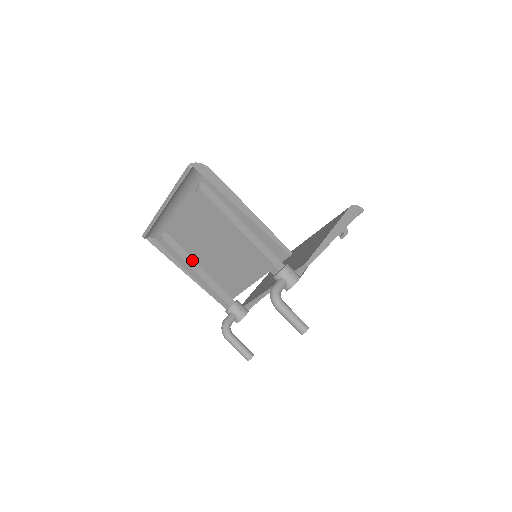
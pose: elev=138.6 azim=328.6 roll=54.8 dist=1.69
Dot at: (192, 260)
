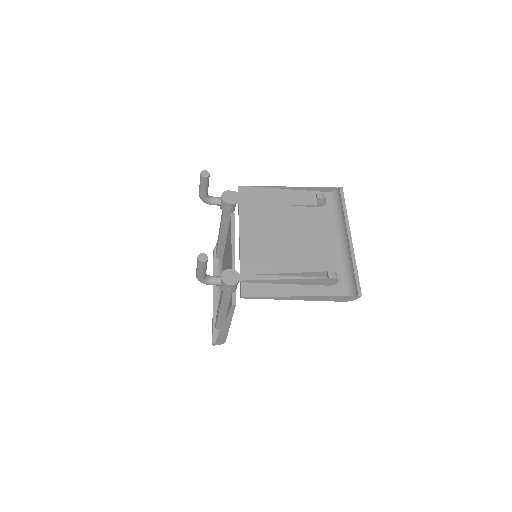
Dot at: occluded
